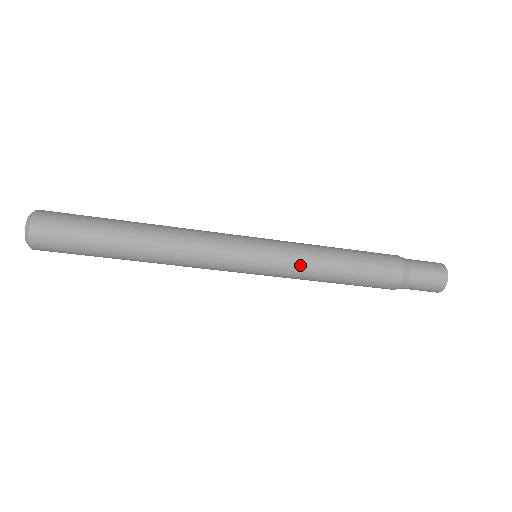
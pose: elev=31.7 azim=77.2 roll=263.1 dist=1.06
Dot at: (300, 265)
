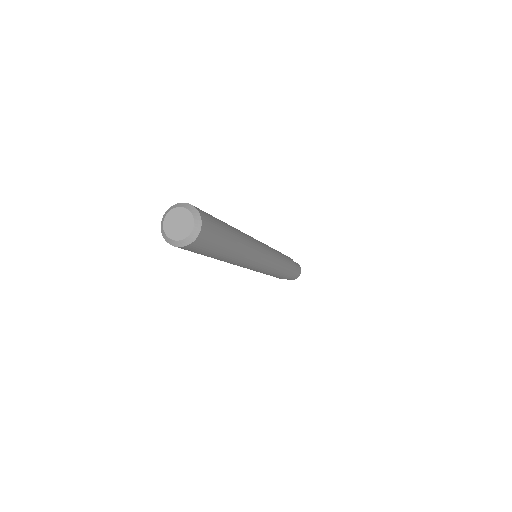
Dot at: (278, 261)
